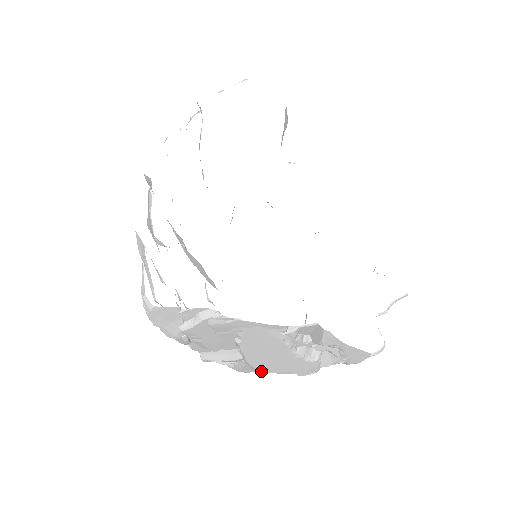
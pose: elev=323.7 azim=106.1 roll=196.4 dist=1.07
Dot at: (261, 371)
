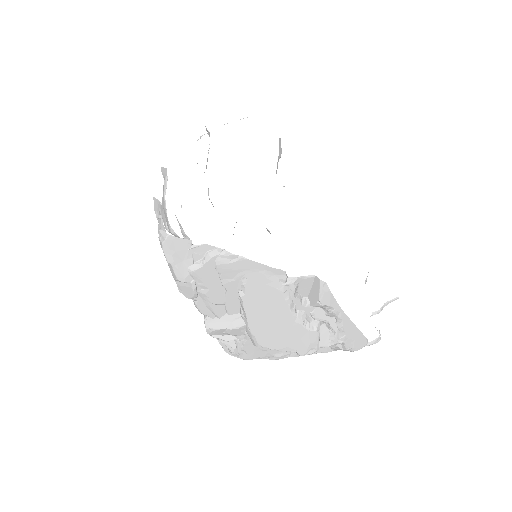
Dot at: (263, 346)
